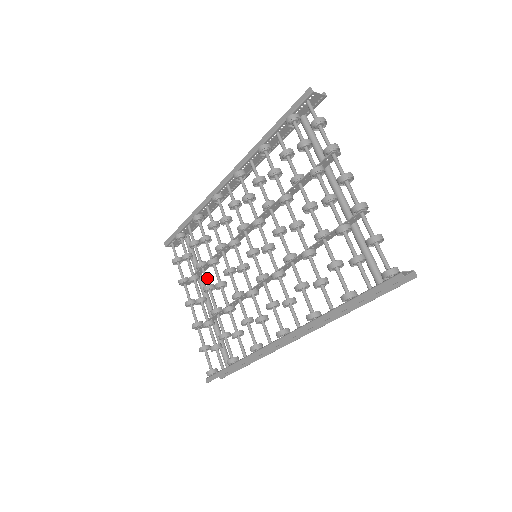
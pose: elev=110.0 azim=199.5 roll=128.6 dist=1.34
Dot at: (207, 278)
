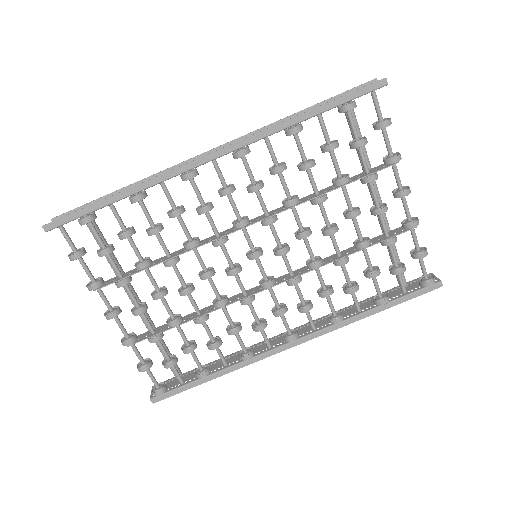
Dot at: (154, 280)
